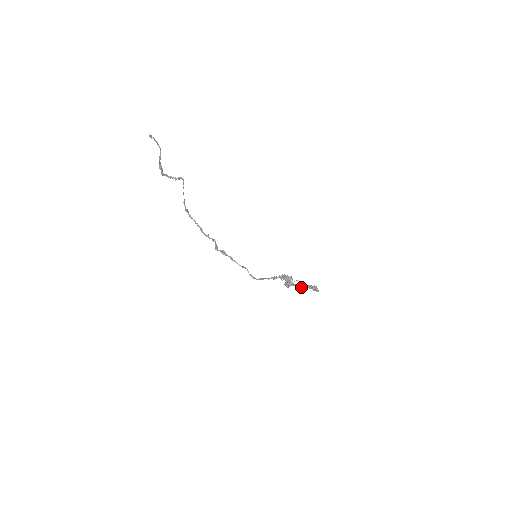
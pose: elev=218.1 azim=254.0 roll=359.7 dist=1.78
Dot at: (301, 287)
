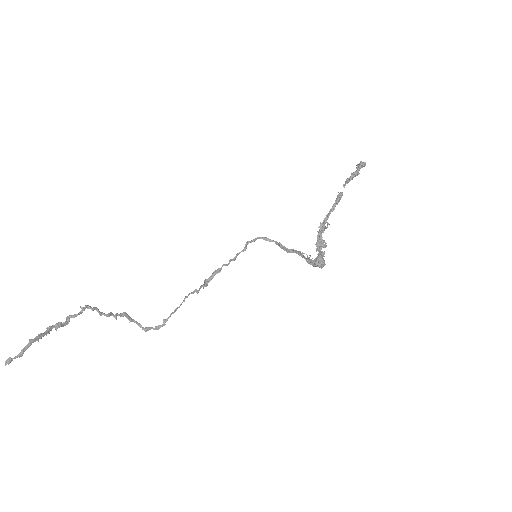
Dot at: (337, 202)
